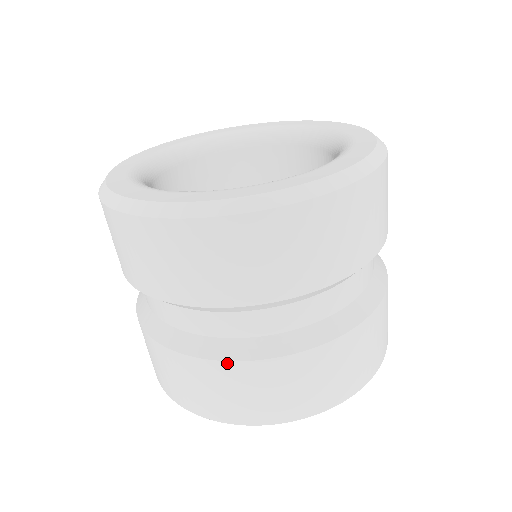
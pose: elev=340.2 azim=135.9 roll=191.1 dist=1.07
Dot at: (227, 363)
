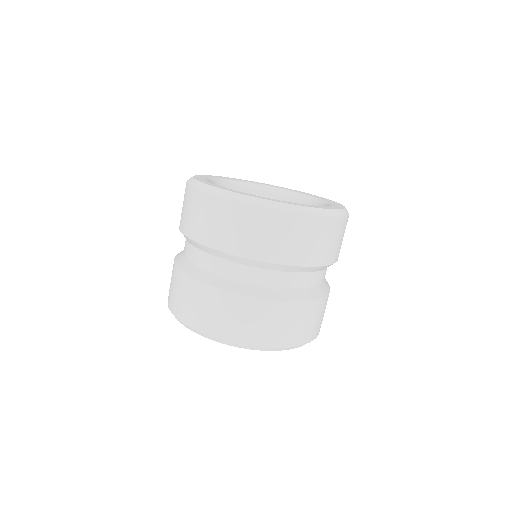
Dot at: (204, 285)
